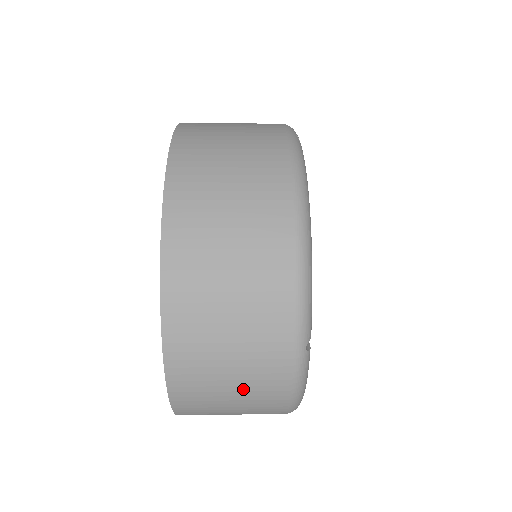
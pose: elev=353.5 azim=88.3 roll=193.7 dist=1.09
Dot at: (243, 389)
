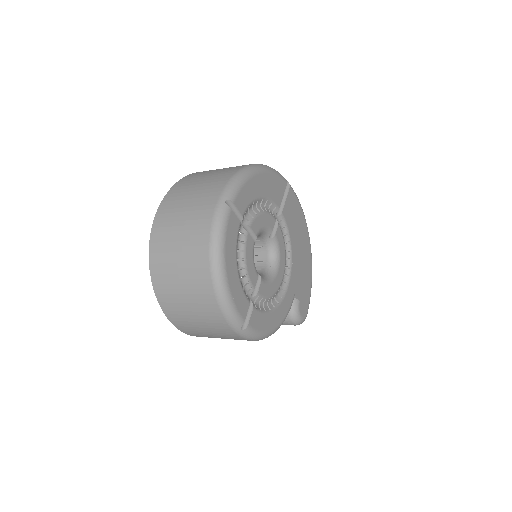
Dot at: (186, 228)
